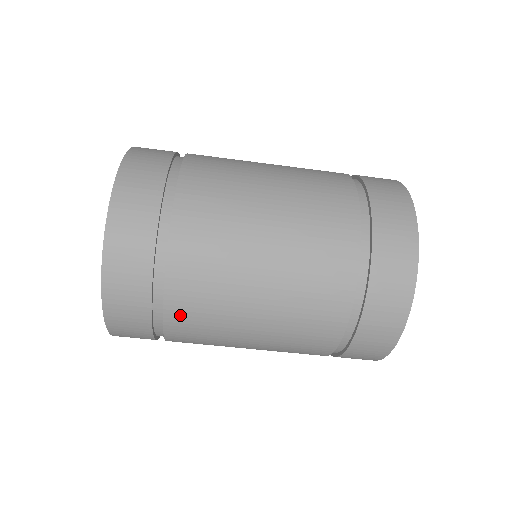
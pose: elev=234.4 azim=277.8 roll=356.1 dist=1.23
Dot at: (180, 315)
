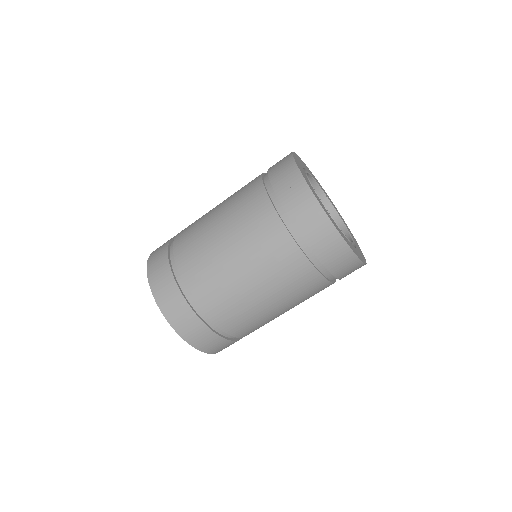
Dot at: (210, 306)
